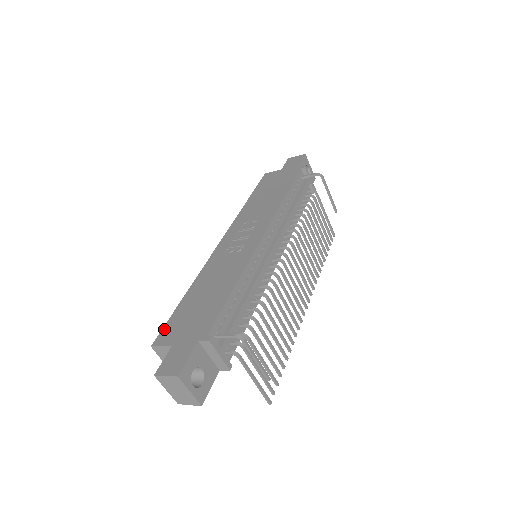
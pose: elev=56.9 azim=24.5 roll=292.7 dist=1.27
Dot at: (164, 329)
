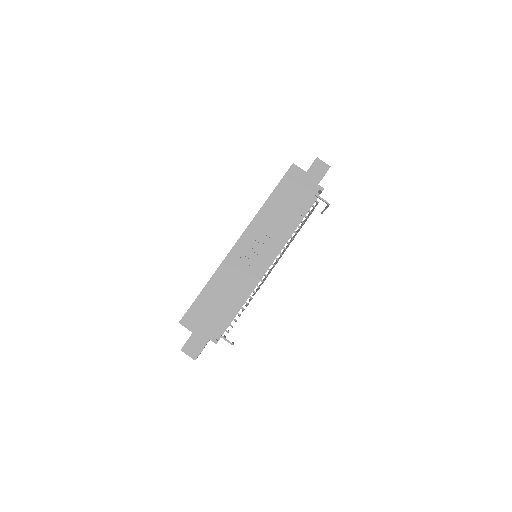
Dot at: (188, 313)
